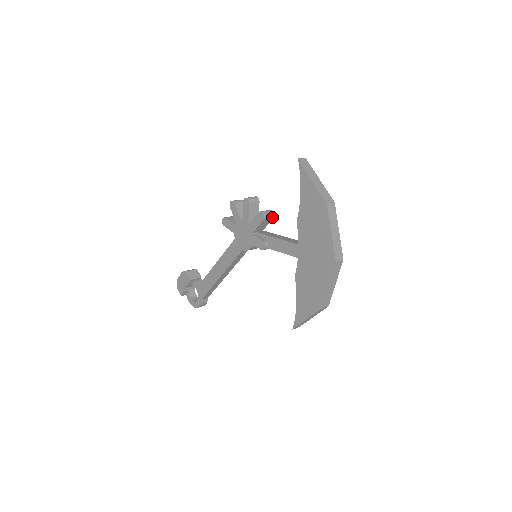
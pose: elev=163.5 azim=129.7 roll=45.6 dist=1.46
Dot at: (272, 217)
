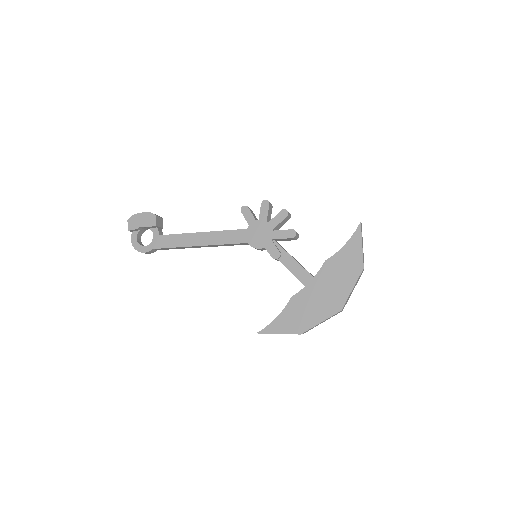
Dot at: (296, 239)
